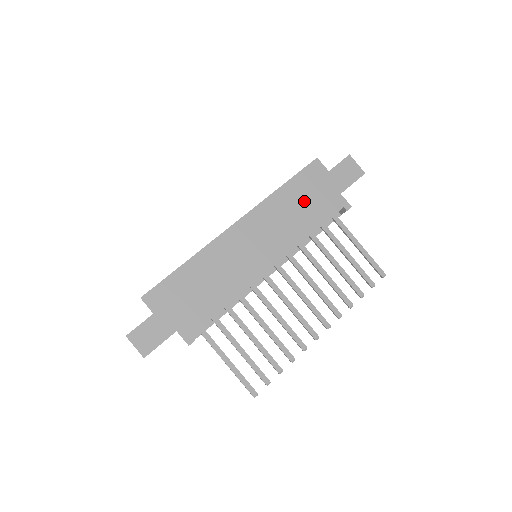
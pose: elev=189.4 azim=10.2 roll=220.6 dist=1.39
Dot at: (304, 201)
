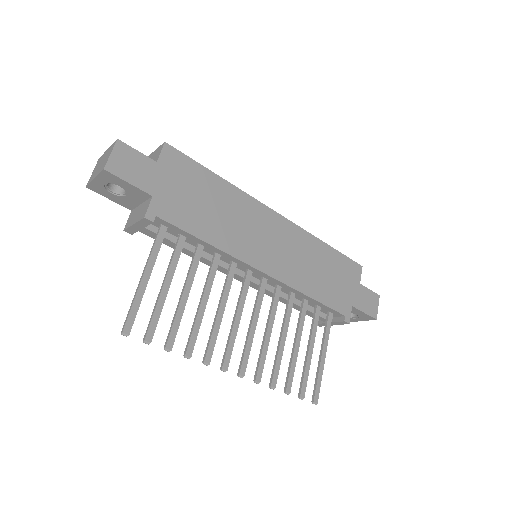
Dot at: (329, 273)
